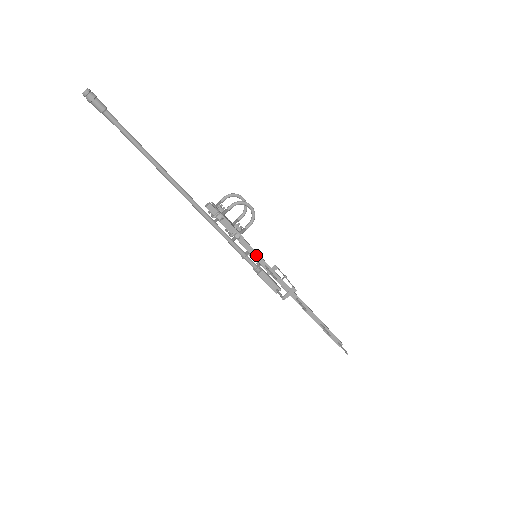
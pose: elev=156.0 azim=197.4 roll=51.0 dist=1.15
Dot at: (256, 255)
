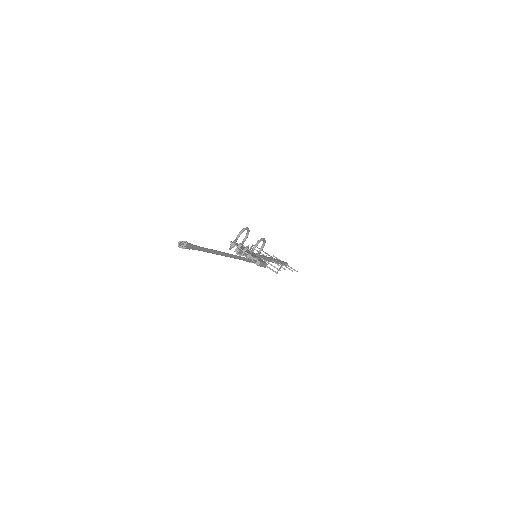
Dot at: occluded
